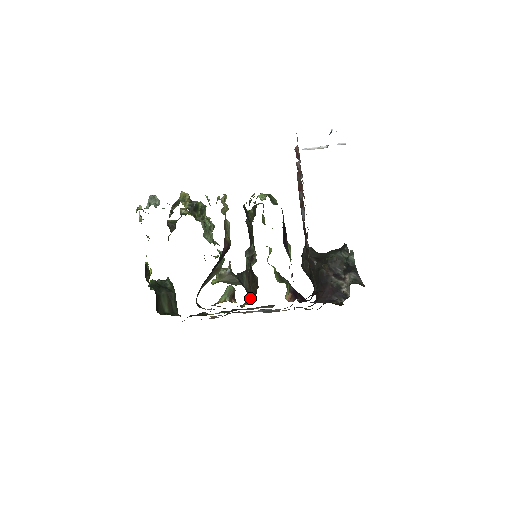
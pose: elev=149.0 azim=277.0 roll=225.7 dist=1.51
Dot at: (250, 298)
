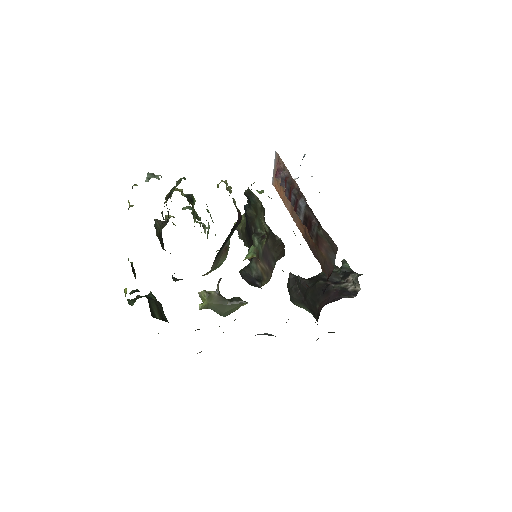
Dot at: (268, 276)
